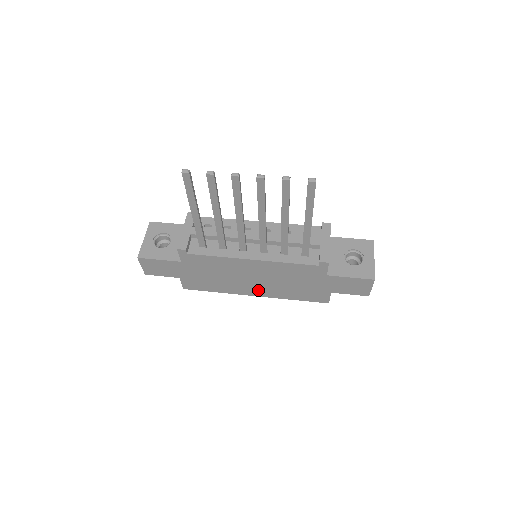
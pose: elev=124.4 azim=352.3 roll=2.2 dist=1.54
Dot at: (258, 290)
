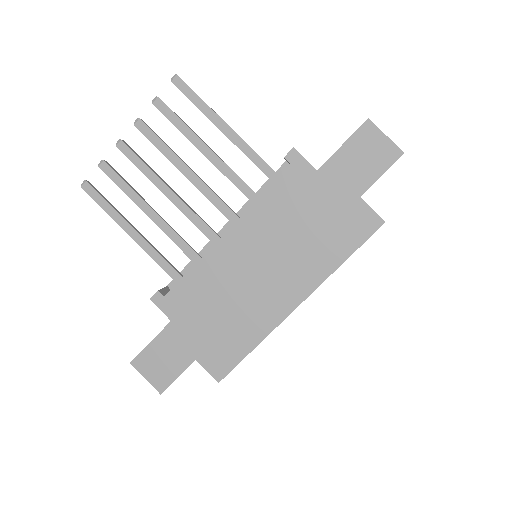
Dot at: (288, 288)
